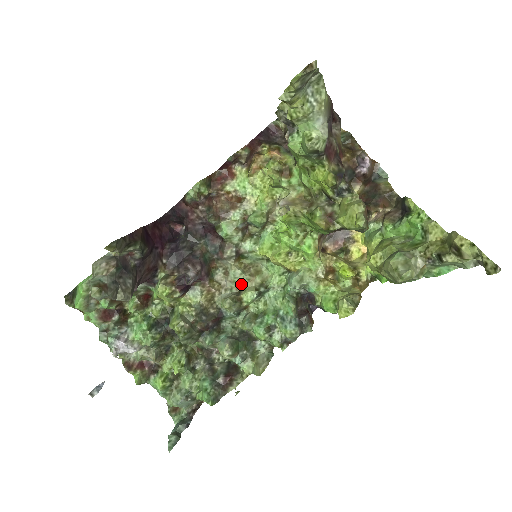
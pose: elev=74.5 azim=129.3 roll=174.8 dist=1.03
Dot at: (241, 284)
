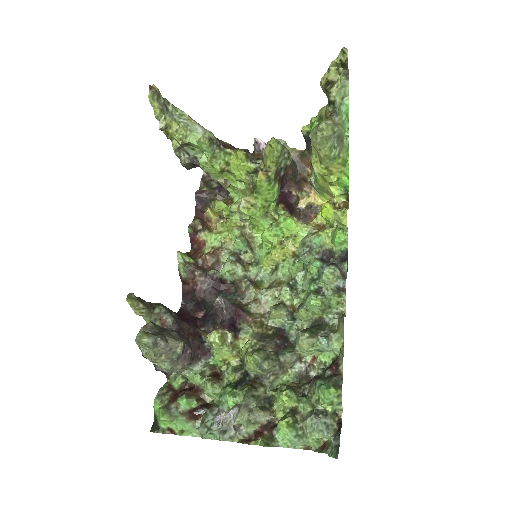
Dot at: (275, 300)
